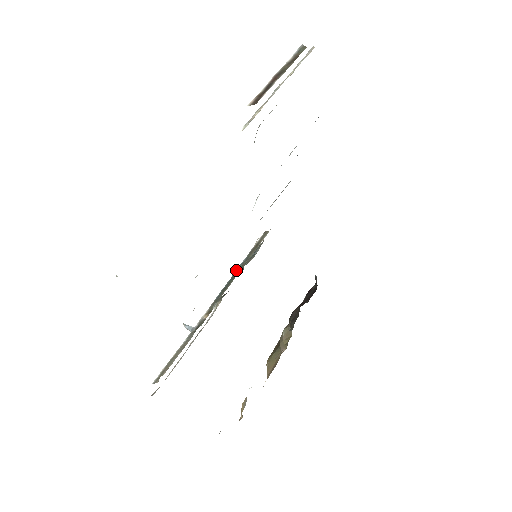
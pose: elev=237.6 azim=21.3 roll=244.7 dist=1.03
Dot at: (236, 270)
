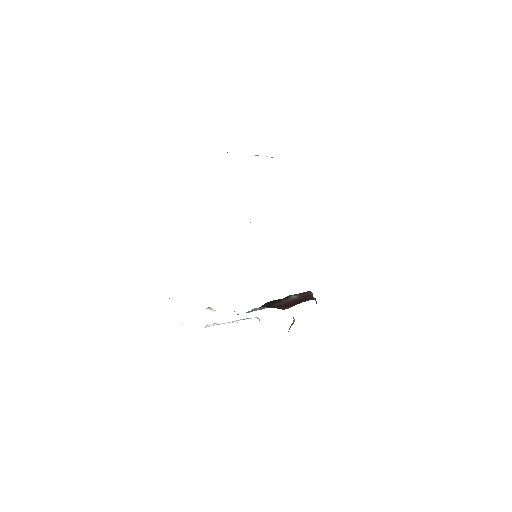
Dot at: occluded
